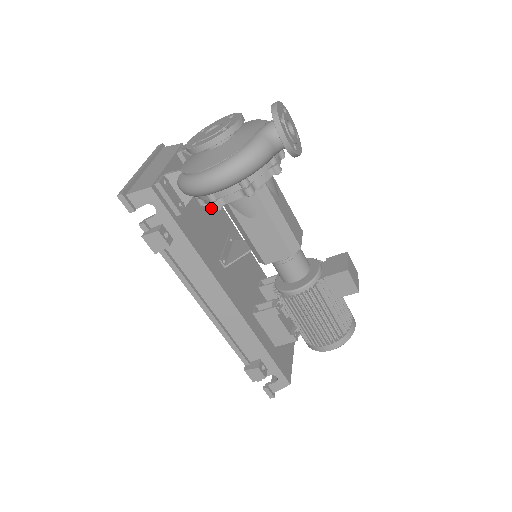
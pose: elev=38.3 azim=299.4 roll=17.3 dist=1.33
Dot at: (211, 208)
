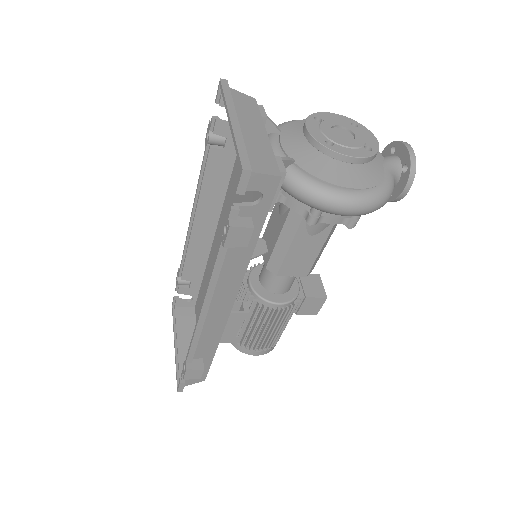
Dot at: occluded
